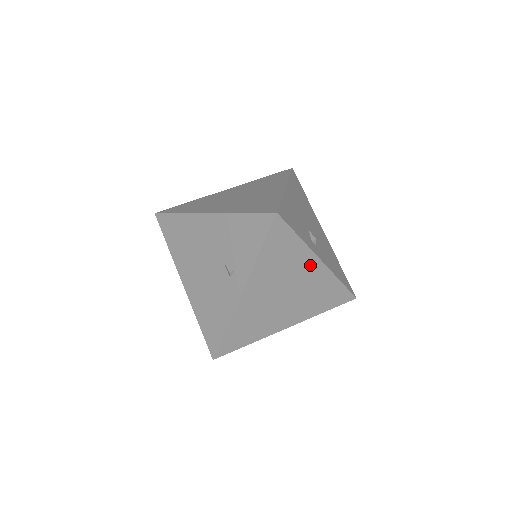
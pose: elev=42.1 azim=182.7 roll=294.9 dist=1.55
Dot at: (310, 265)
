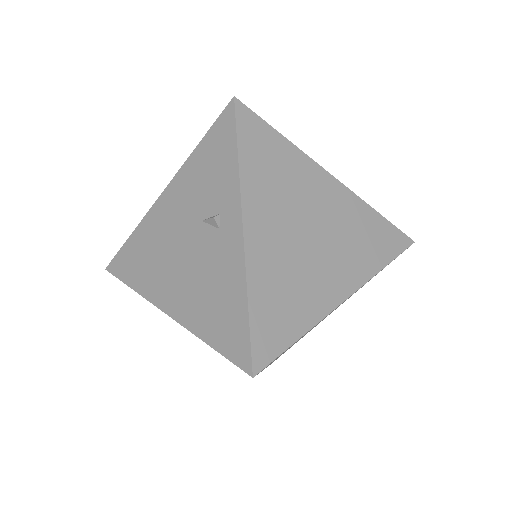
Dot at: (320, 182)
